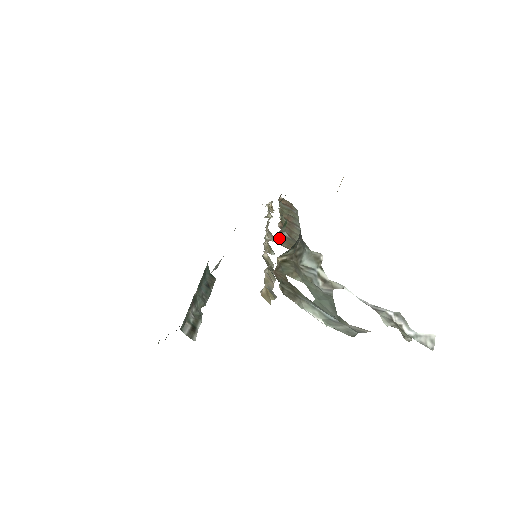
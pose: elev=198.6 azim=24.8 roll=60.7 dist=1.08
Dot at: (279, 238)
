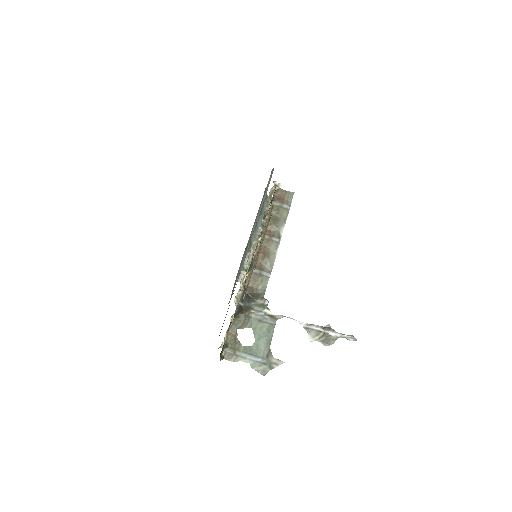
Dot at: (247, 277)
